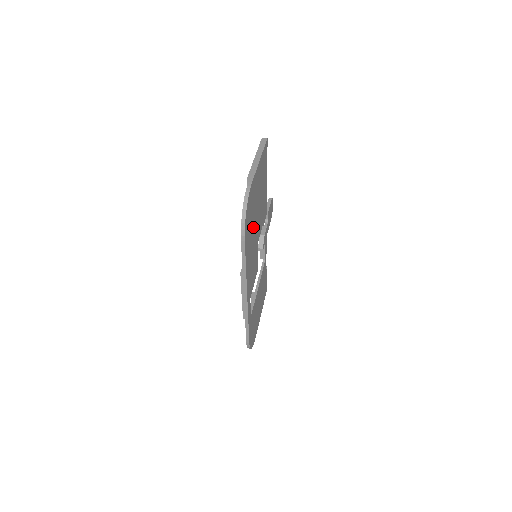
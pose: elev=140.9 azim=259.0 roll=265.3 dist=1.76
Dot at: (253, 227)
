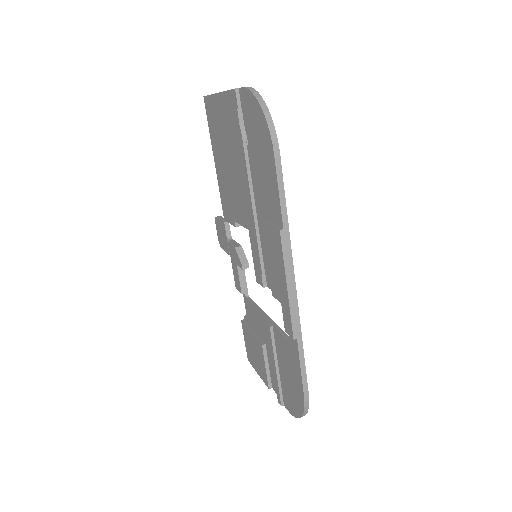
Dot at: occluded
